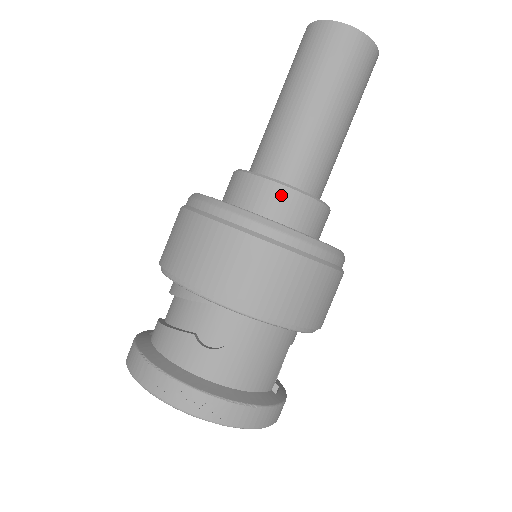
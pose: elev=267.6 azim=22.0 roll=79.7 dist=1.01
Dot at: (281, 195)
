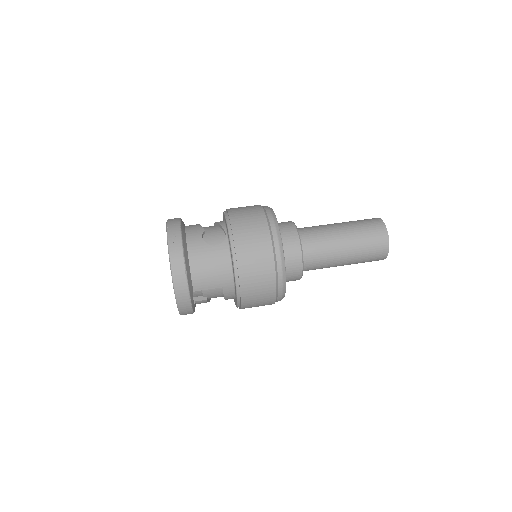
Dot at: (293, 236)
